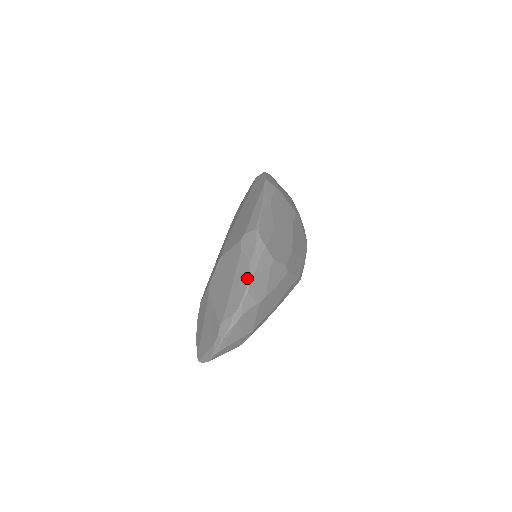
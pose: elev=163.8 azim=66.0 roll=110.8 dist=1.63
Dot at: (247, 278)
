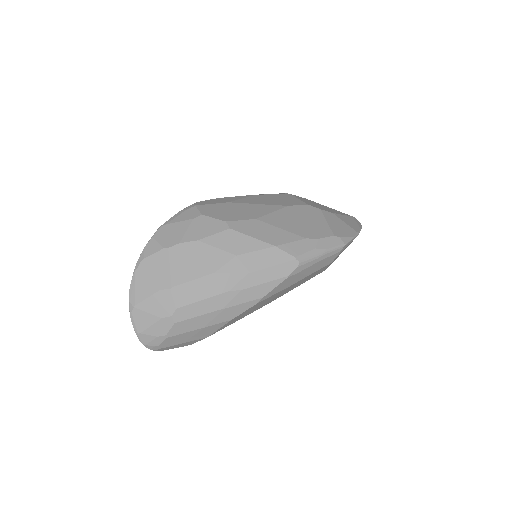
Dot at: occluded
